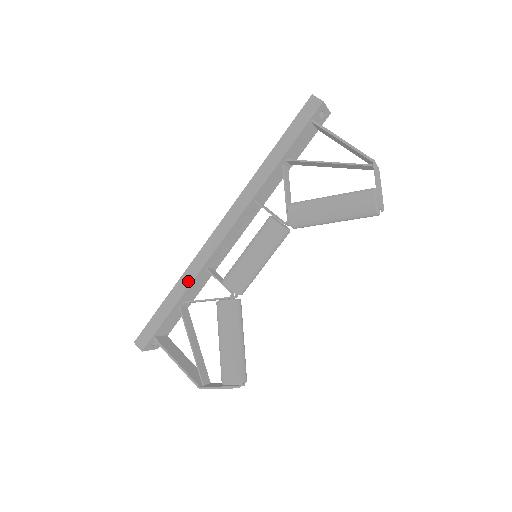
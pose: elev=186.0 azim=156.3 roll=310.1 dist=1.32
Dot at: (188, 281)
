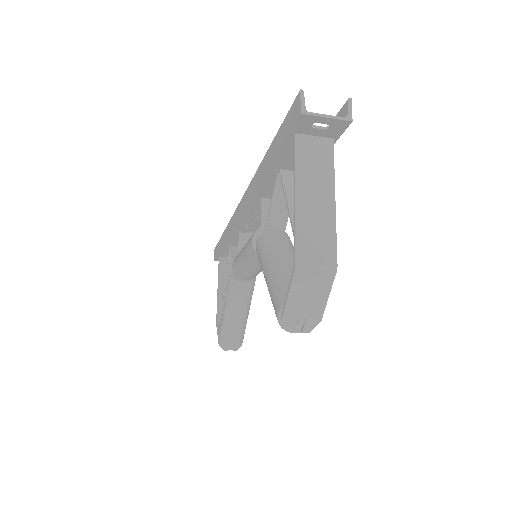
Dot at: (227, 234)
